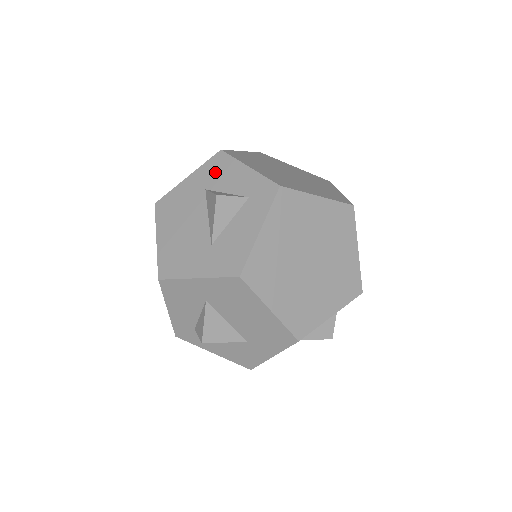
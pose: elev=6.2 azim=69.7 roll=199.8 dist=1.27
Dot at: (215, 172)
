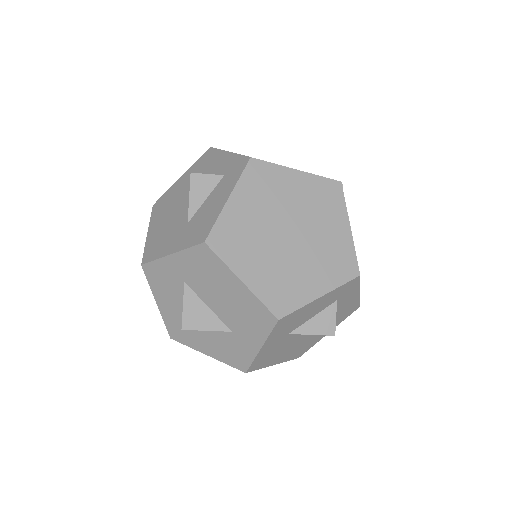
Dot at: (202, 165)
